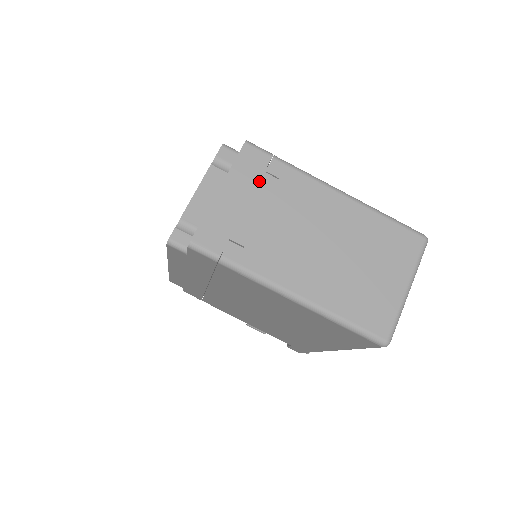
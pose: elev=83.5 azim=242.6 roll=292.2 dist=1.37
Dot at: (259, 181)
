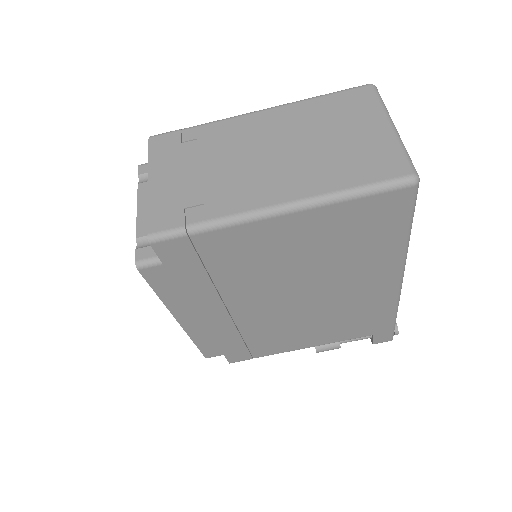
Dot at: (181, 152)
